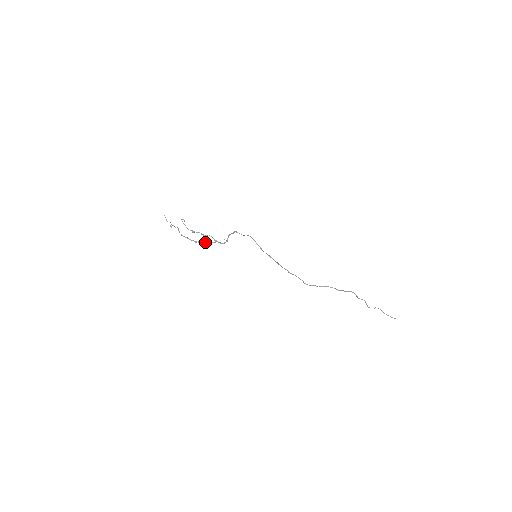
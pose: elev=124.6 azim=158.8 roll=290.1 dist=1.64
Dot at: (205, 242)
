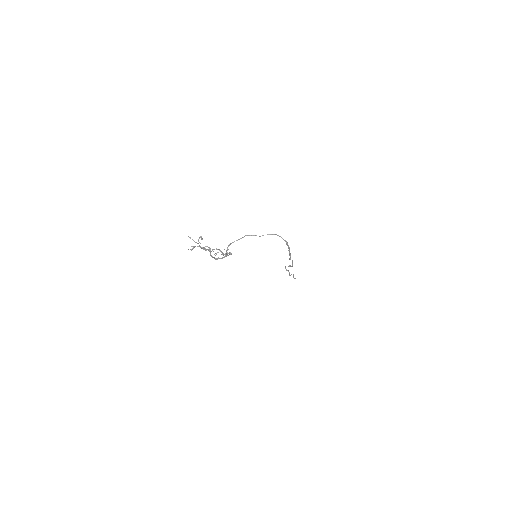
Dot at: (226, 256)
